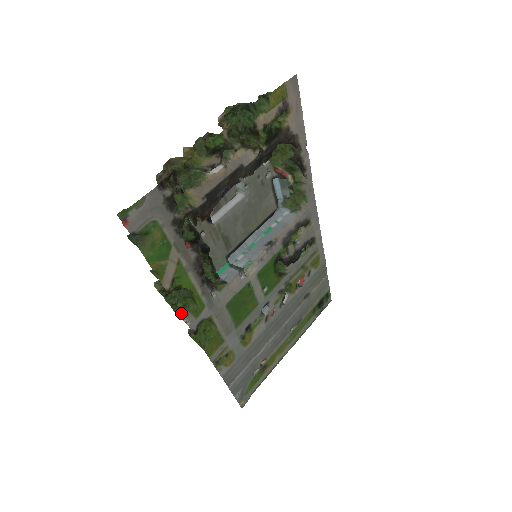
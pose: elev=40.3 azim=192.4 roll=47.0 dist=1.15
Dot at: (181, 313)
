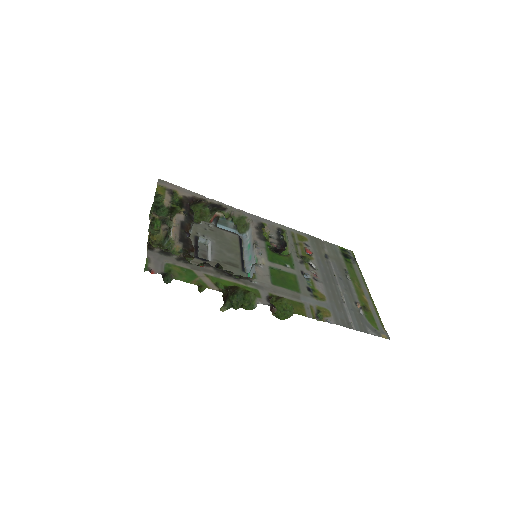
Dot at: (252, 307)
